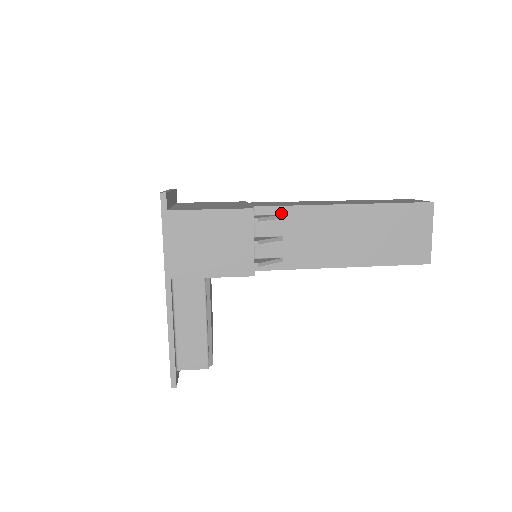
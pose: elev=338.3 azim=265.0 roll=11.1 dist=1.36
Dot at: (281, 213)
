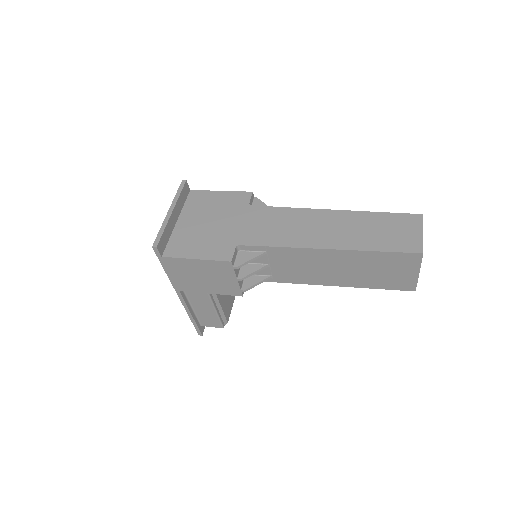
Dot at: (264, 251)
